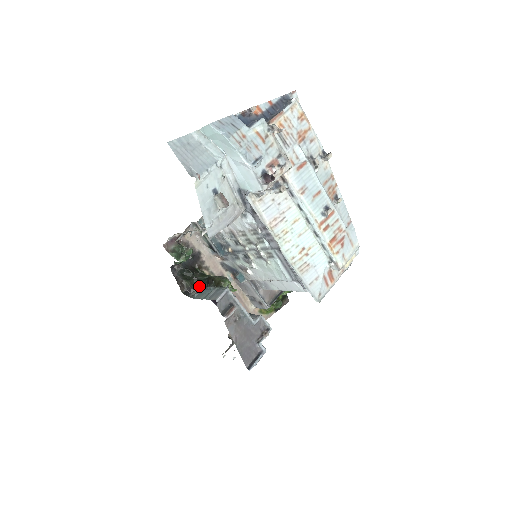
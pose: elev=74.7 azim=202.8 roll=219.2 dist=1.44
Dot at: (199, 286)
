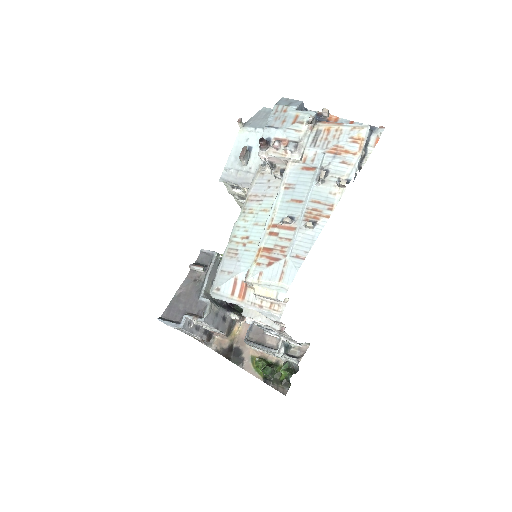
Dot at: occluded
